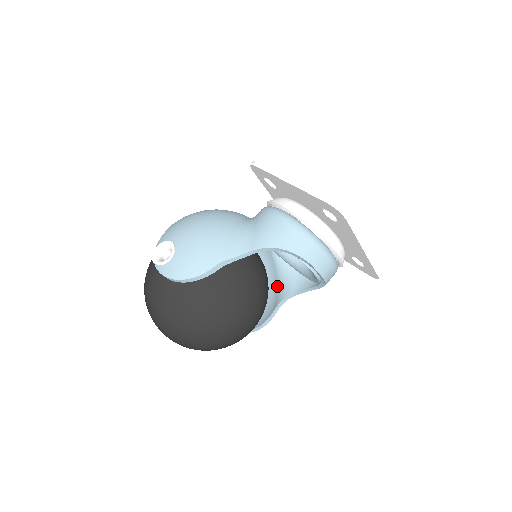
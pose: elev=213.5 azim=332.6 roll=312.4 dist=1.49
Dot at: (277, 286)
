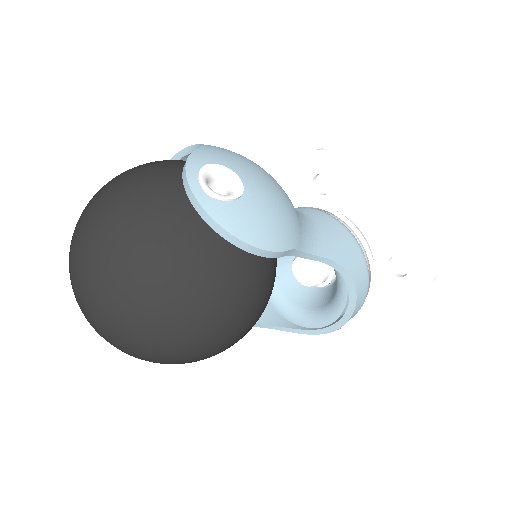
Dot at: occluded
